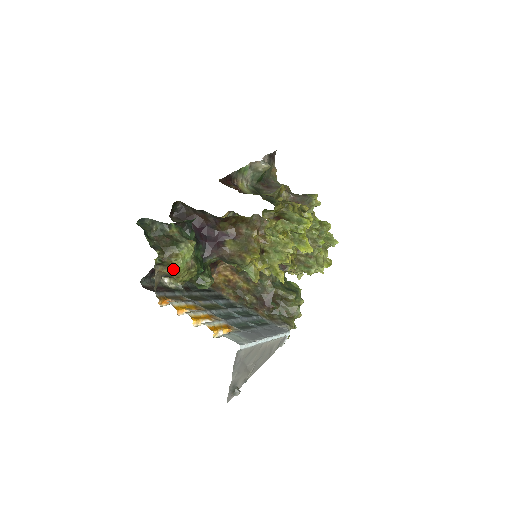
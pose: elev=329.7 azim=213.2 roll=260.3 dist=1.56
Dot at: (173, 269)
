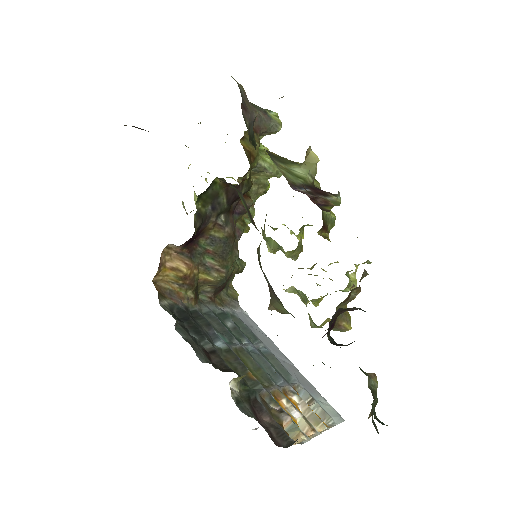
Dot at: occluded
